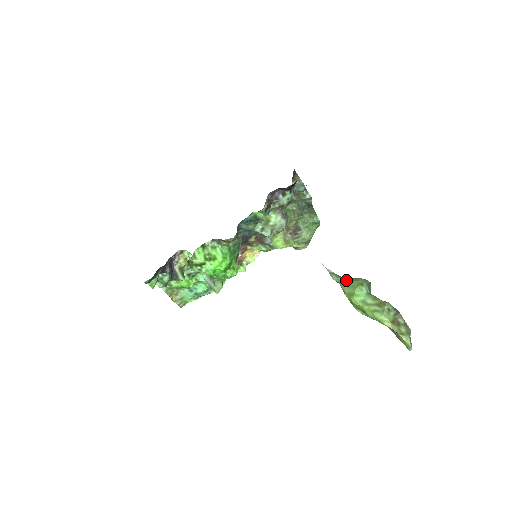
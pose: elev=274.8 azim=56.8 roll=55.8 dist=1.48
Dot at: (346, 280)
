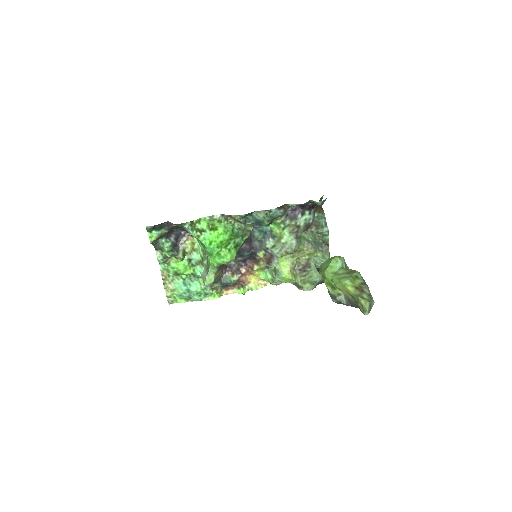
Dot at: (327, 259)
